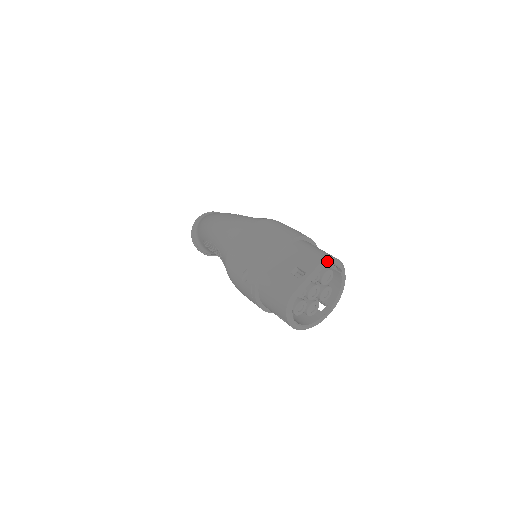
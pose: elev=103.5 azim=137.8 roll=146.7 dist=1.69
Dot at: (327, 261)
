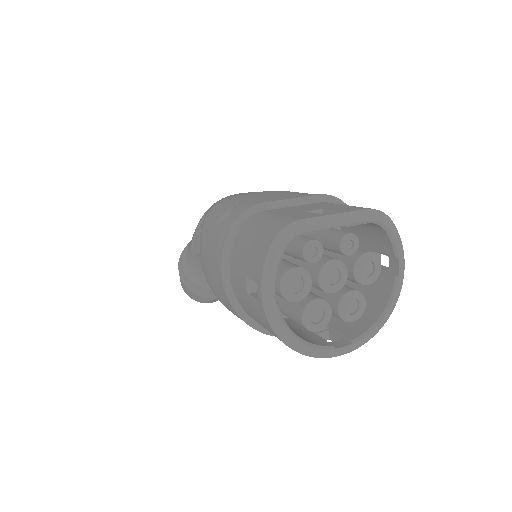
Dot at: (382, 215)
